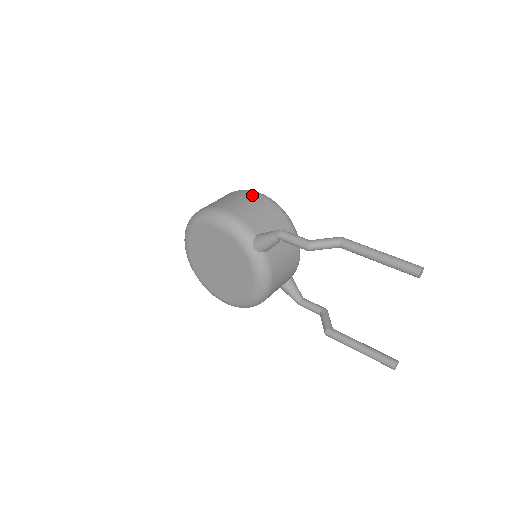
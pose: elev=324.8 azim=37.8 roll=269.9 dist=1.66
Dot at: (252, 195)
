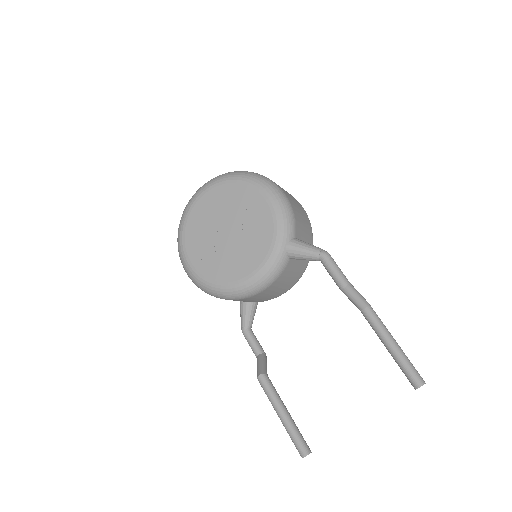
Dot at: (301, 205)
